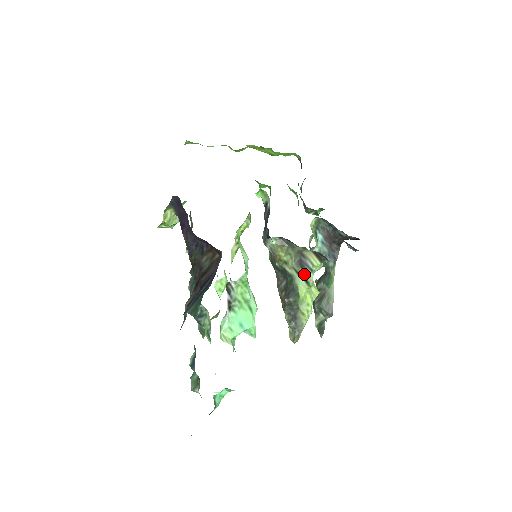
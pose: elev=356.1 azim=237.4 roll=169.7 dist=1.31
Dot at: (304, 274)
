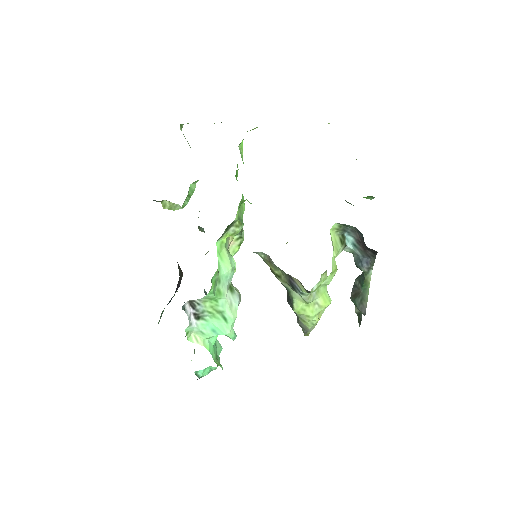
Dot at: (297, 292)
